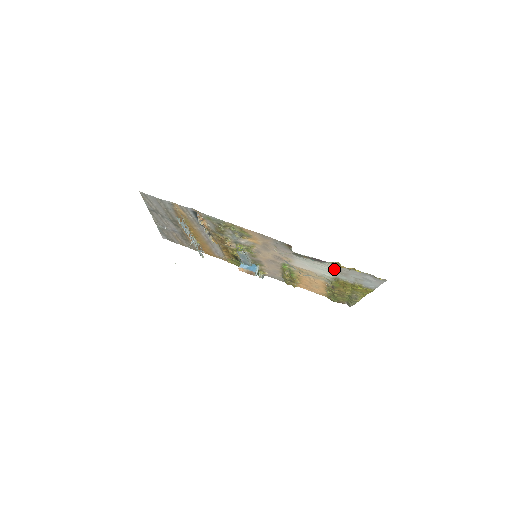
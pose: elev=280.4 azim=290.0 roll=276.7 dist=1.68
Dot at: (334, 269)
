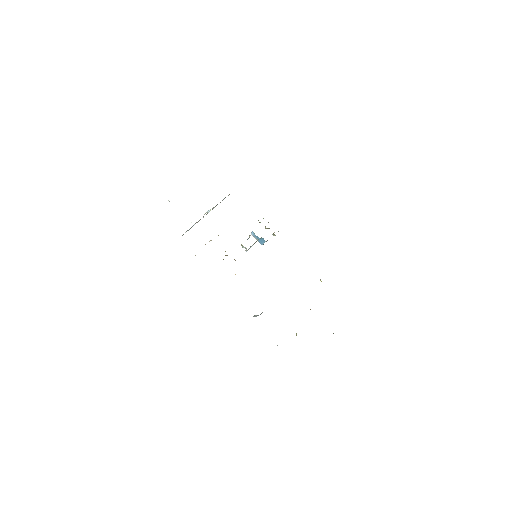
Dot at: occluded
